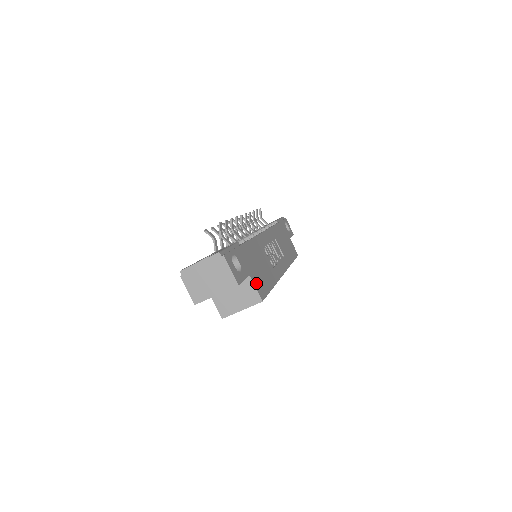
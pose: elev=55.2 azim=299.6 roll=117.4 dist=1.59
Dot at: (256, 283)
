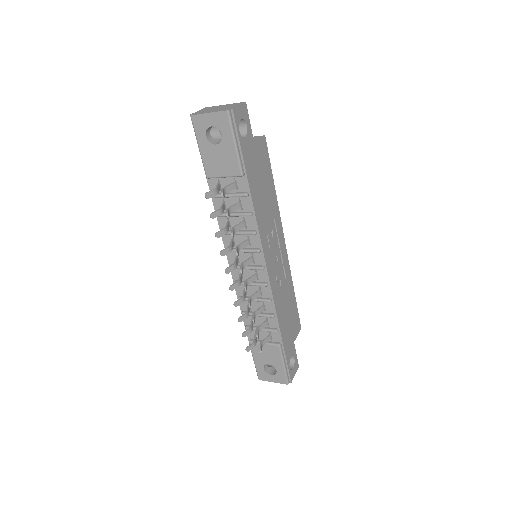
Dot at: (296, 332)
